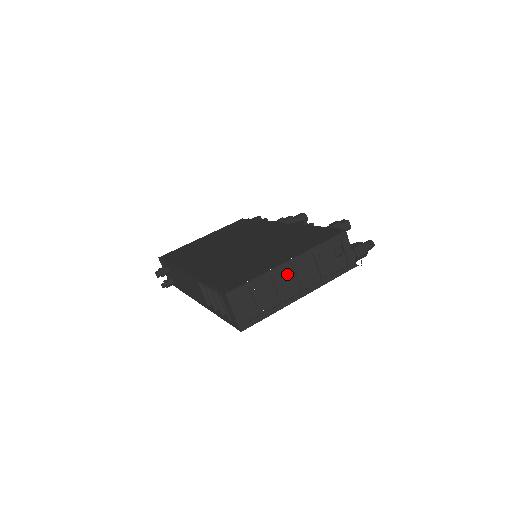
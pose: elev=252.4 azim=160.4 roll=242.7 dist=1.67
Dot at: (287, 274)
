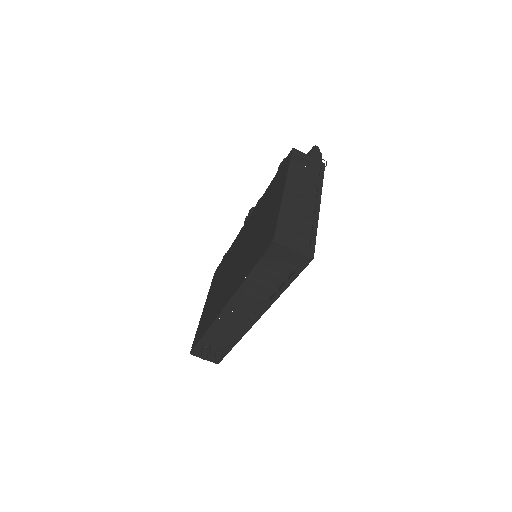
Dot at: (293, 200)
